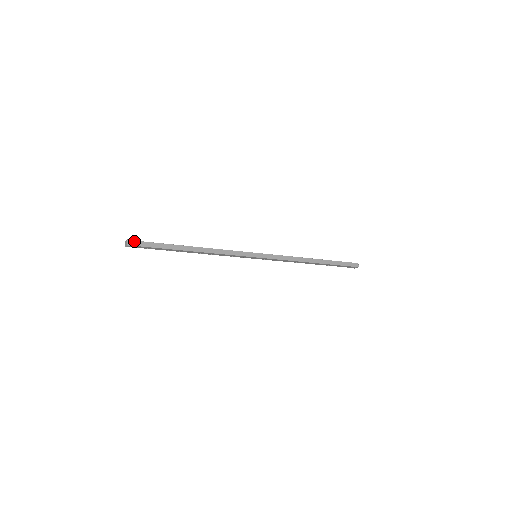
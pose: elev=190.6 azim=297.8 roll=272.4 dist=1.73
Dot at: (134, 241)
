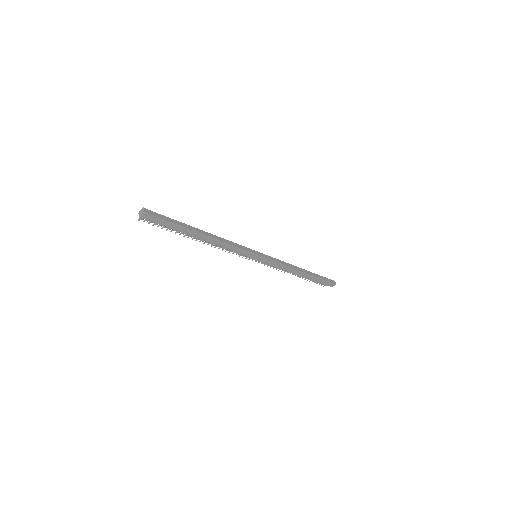
Dot at: (150, 211)
